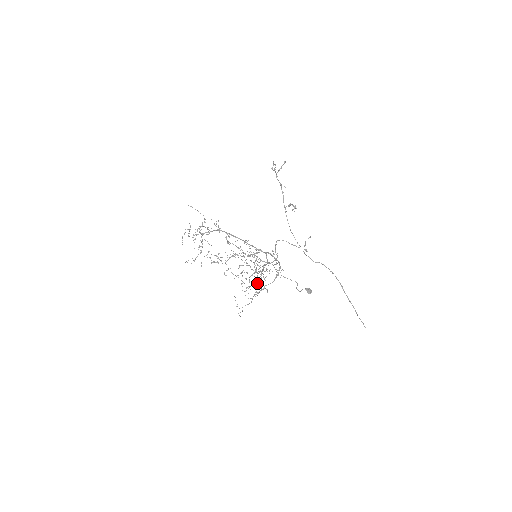
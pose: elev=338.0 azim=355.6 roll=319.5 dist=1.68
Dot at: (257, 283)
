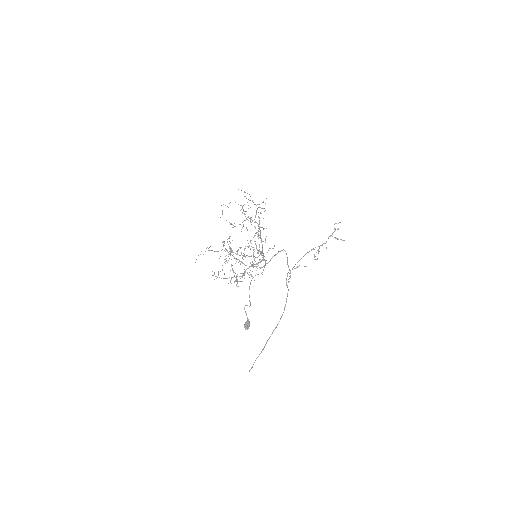
Dot at: occluded
